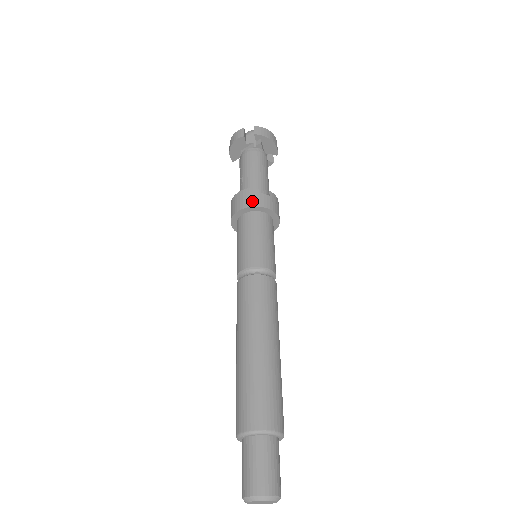
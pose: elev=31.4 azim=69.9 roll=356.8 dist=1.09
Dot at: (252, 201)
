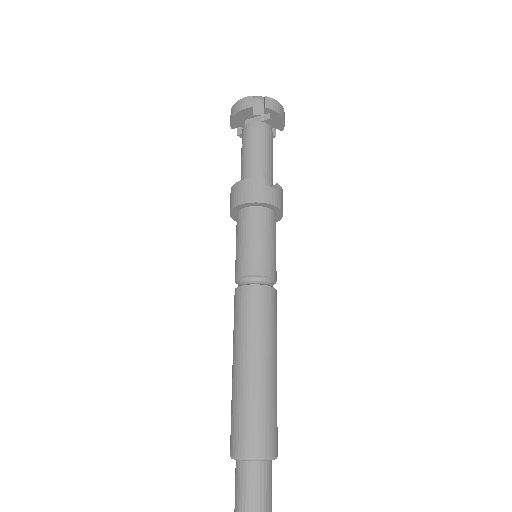
Dot at: (259, 195)
